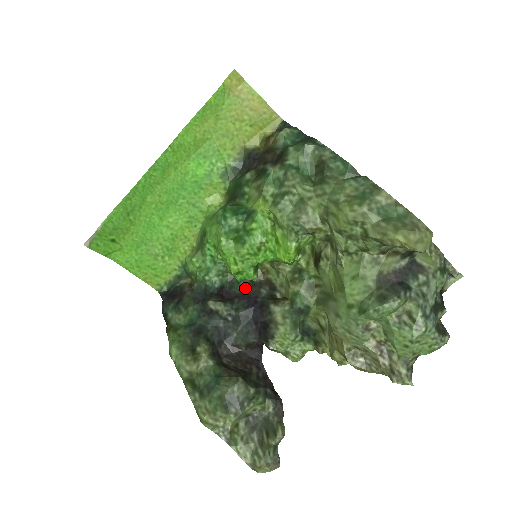
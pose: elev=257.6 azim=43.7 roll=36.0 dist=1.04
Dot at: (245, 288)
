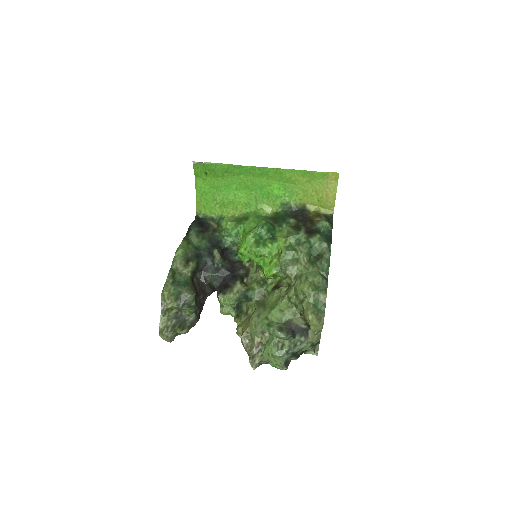
Dot at: (236, 261)
